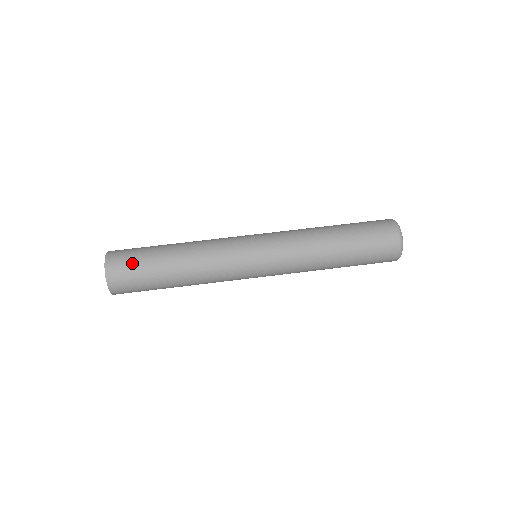
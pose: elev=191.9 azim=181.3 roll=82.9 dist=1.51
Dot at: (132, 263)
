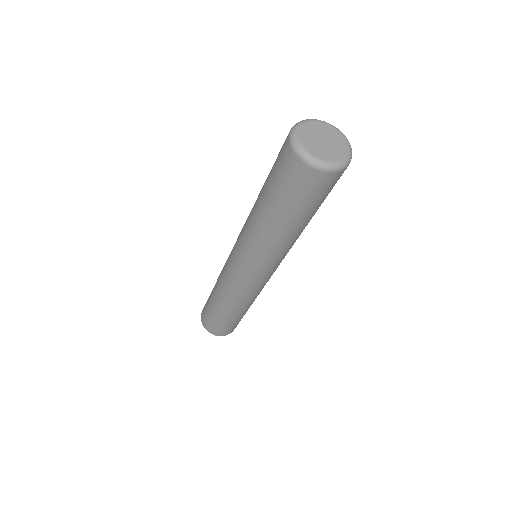
Dot at: (207, 317)
